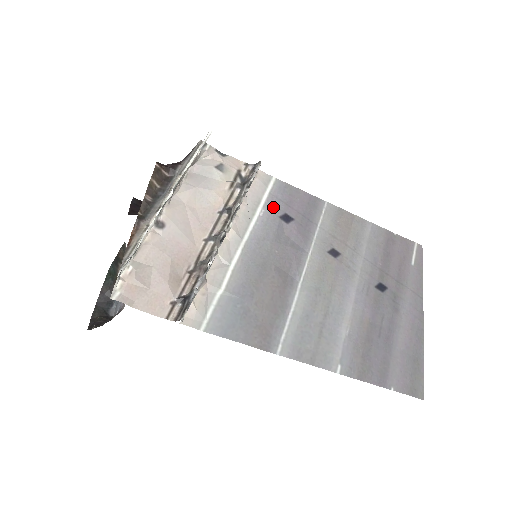
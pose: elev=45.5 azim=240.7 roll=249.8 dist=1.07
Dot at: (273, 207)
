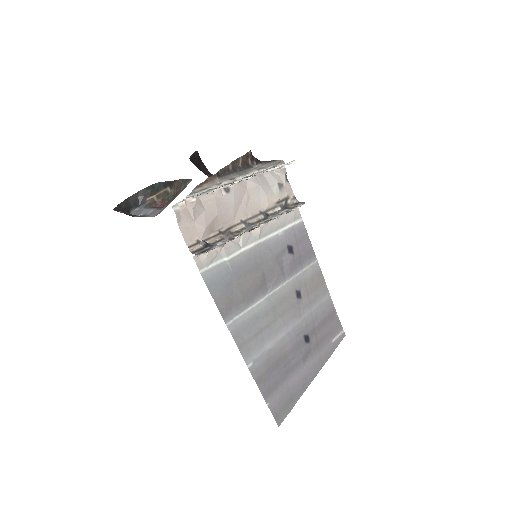
Dot at: (289, 236)
